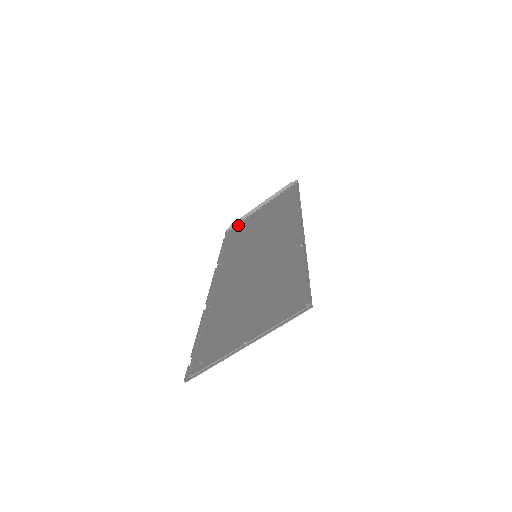
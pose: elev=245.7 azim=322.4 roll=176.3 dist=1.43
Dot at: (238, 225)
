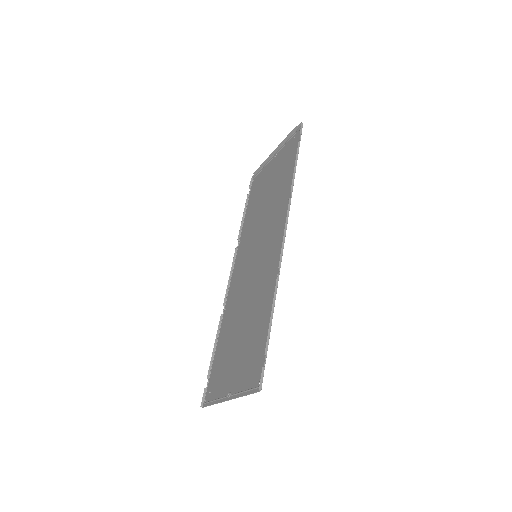
Dot at: (258, 176)
